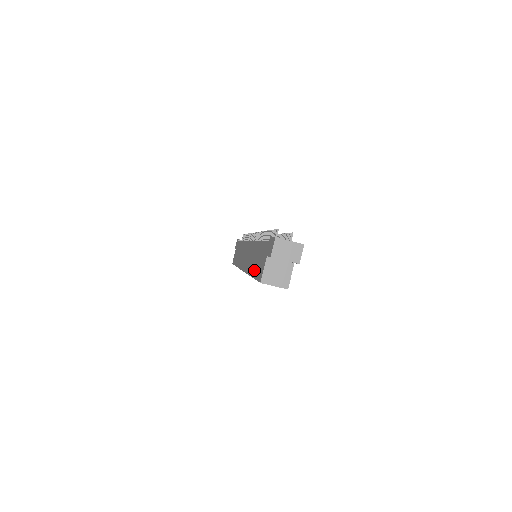
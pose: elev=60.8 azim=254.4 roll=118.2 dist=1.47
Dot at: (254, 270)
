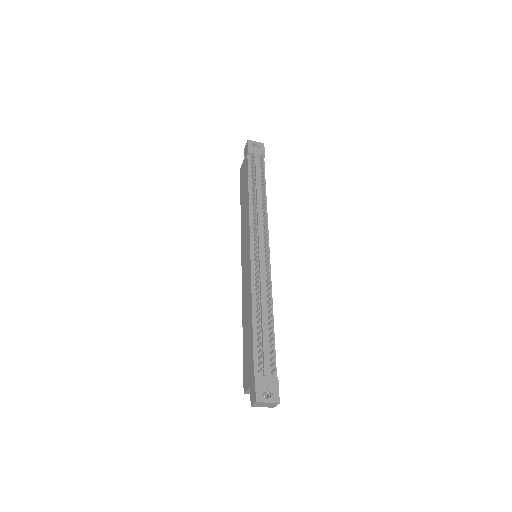
Dot at: (244, 342)
